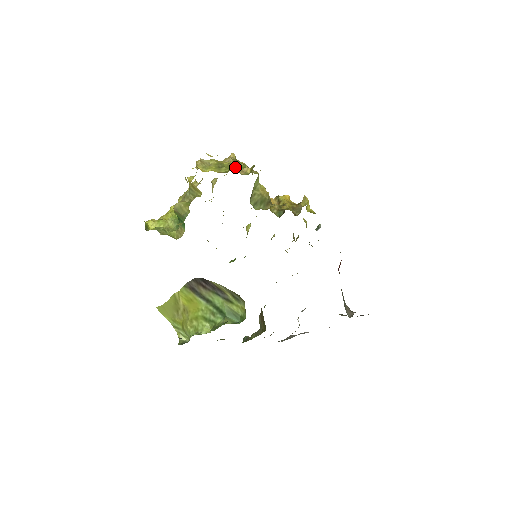
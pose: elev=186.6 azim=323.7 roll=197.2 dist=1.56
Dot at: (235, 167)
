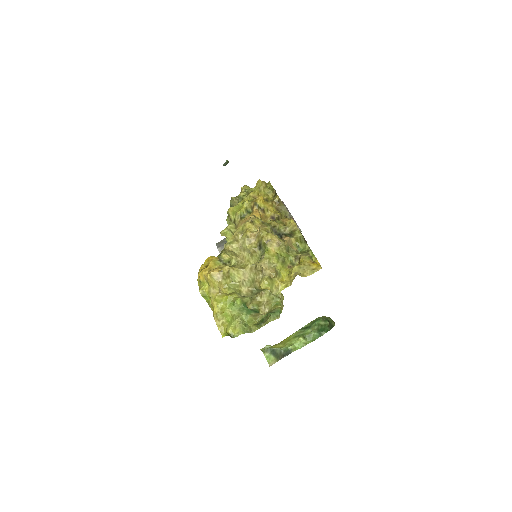
Dot at: (287, 248)
